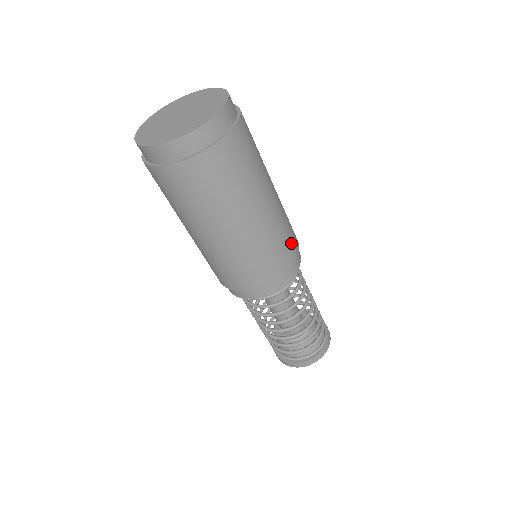
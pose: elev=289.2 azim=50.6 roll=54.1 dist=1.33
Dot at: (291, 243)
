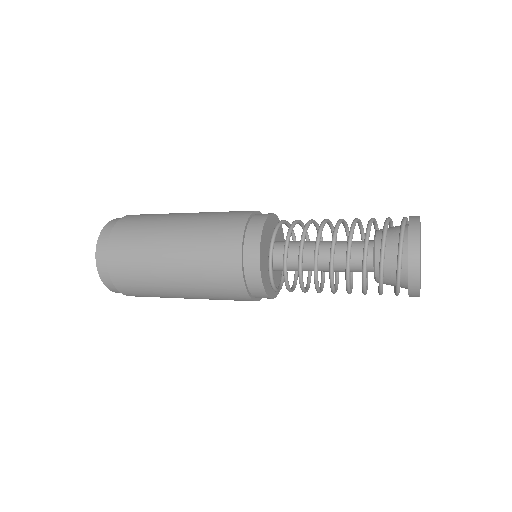
Dot at: occluded
